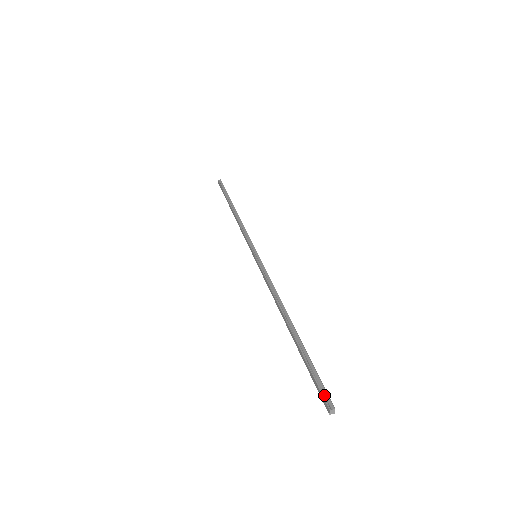
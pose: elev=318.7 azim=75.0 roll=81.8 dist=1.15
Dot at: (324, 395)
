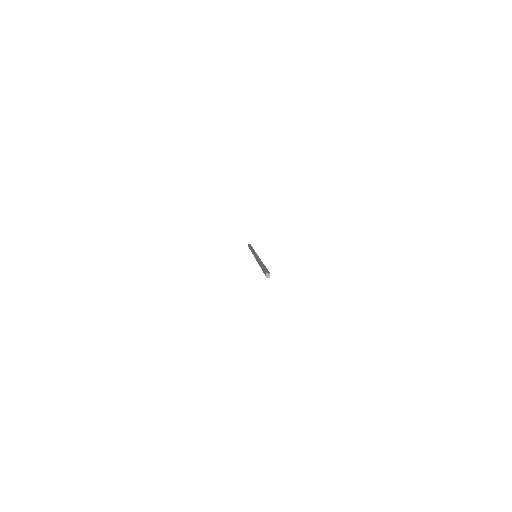
Dot at: (266, 272)
